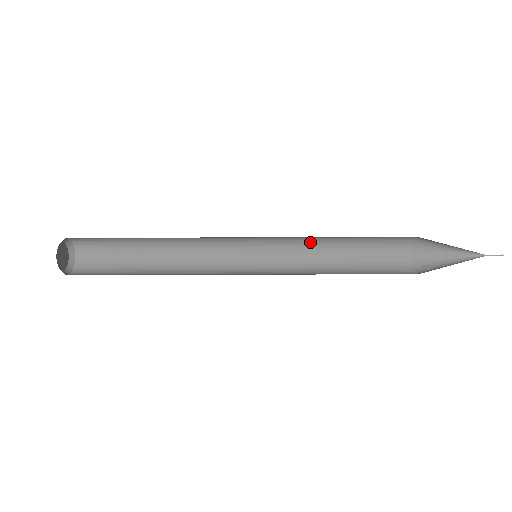
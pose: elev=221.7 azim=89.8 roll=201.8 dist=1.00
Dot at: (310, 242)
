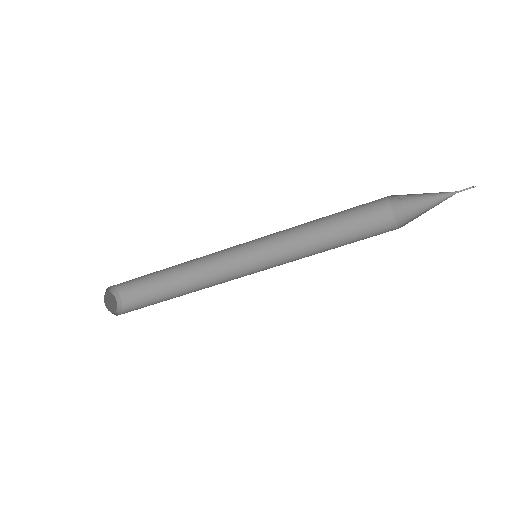
Dot at: (305, 247)
